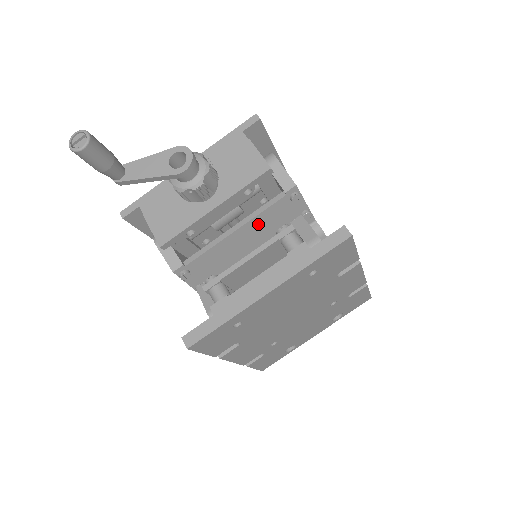
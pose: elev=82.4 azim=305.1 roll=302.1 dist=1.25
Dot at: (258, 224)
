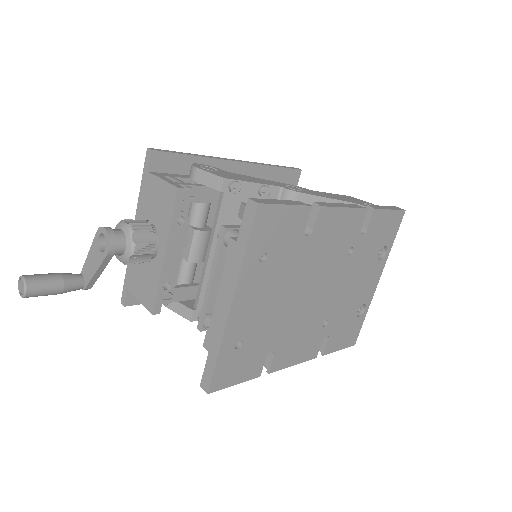
Dot at: occluded
